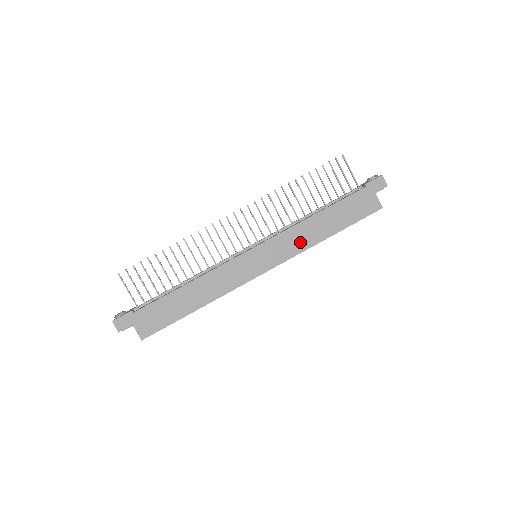
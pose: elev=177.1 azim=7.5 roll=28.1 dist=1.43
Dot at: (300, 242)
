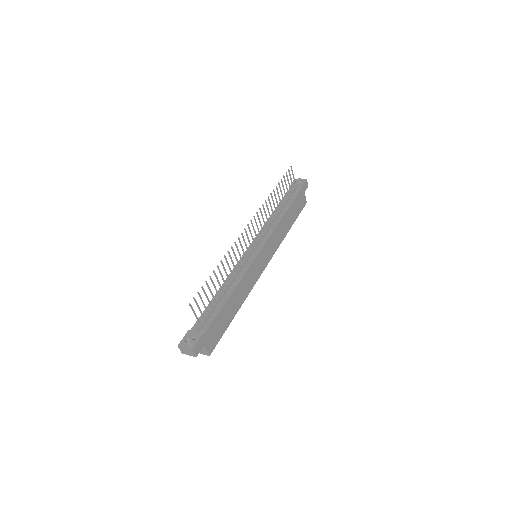
Dot at: (279, 238)
